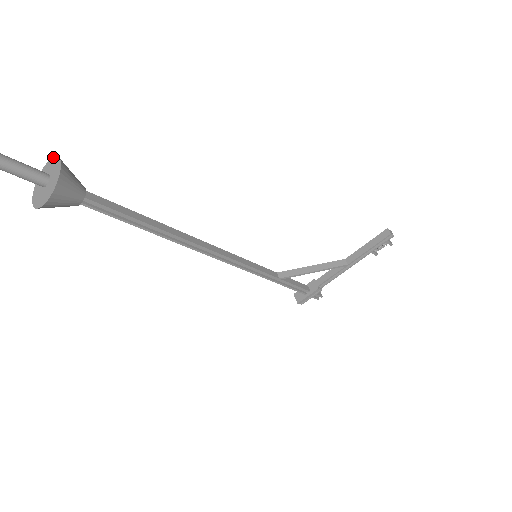
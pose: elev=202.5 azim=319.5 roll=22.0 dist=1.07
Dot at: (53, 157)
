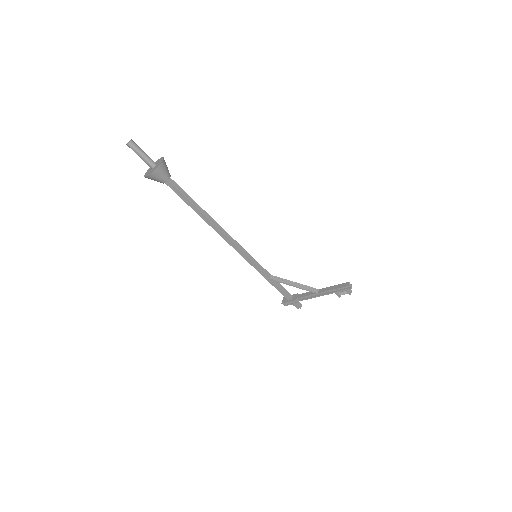
Dot at: (163, 157)
